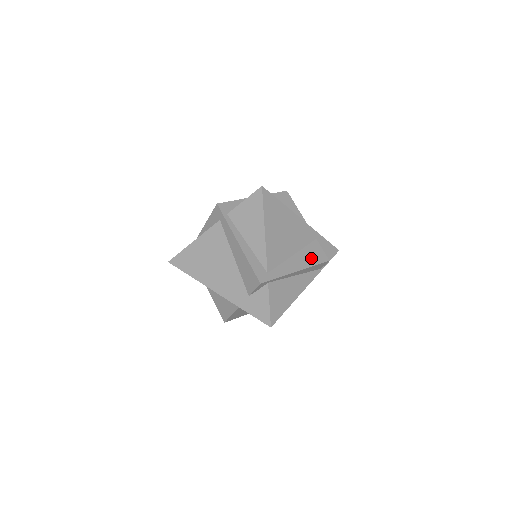
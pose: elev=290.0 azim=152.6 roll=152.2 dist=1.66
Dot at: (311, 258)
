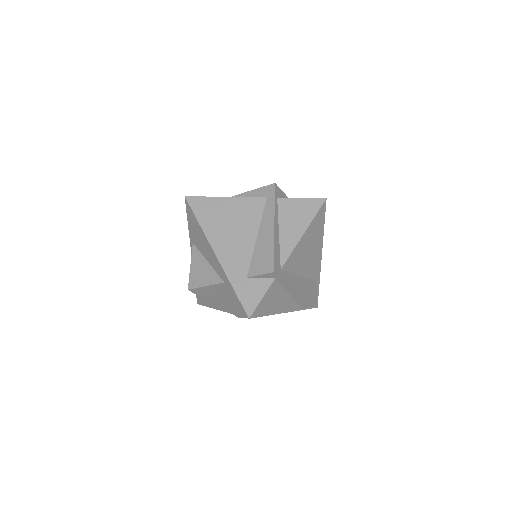
Dot at: (308, 291)
